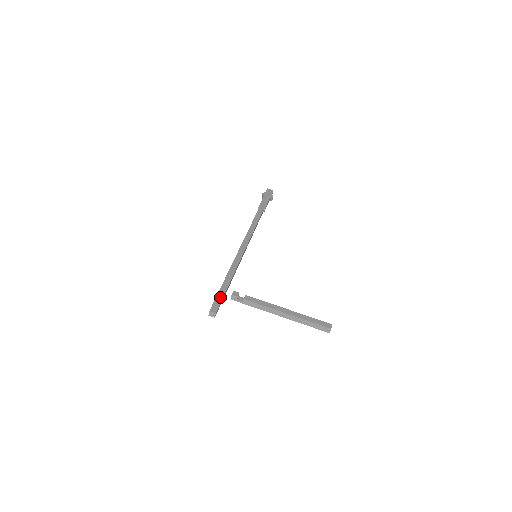
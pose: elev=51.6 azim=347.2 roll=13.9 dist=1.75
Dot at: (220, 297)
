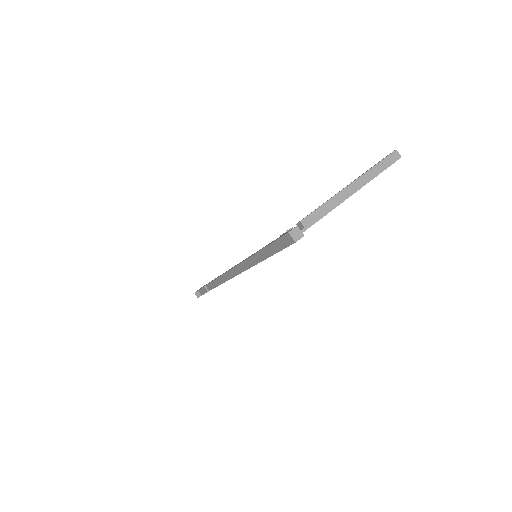
Dot at: occluded
